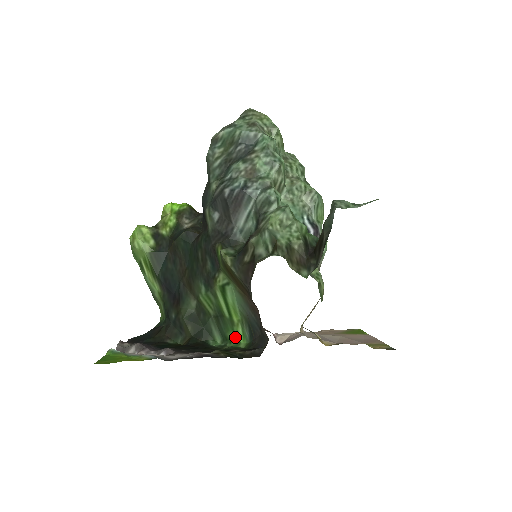
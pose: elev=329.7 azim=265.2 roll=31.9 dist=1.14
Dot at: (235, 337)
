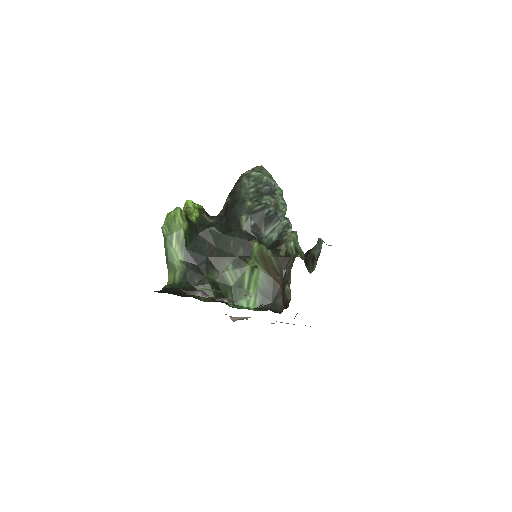
Dot at: (246, 303)
